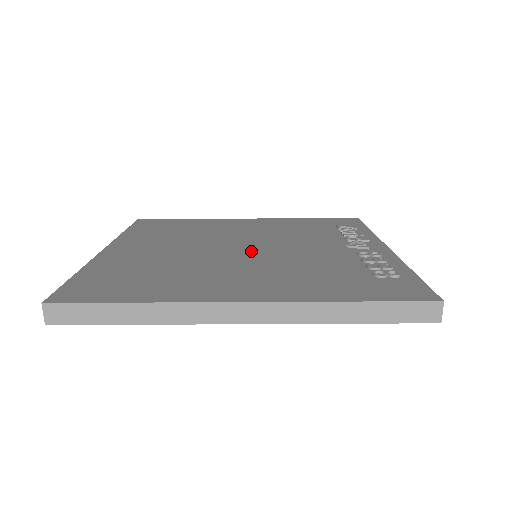
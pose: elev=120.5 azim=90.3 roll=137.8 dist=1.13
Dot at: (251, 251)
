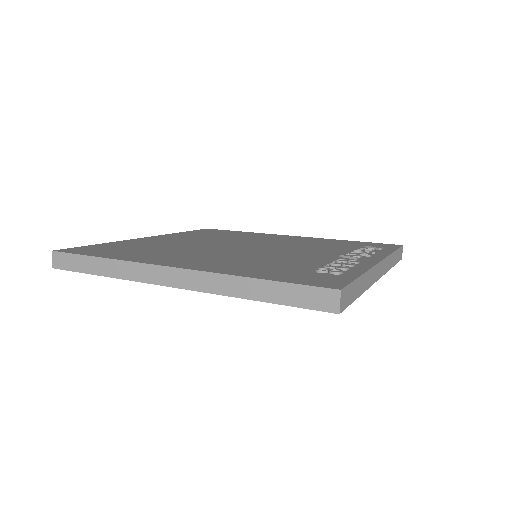
Dot at: (247, 249)
